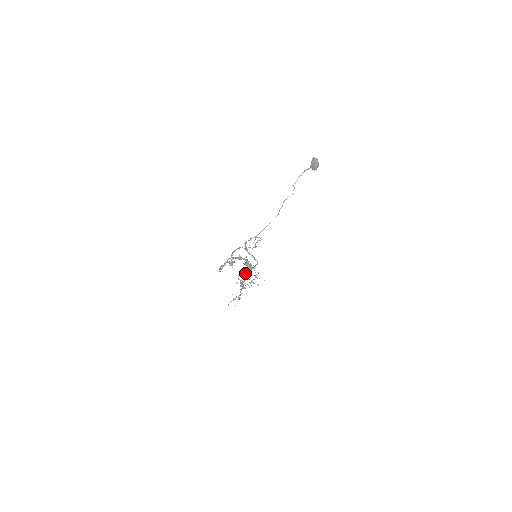
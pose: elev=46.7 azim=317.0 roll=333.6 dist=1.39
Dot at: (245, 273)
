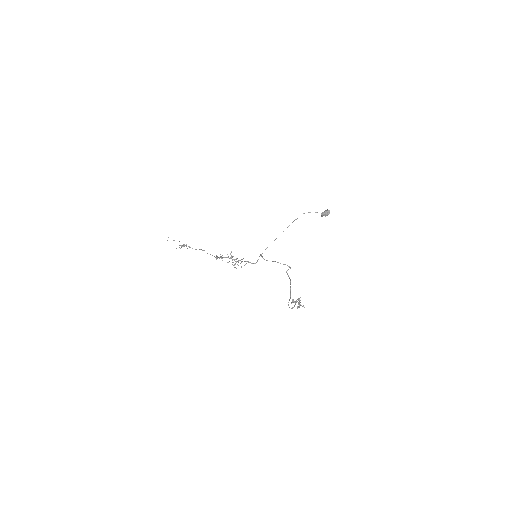
Dot at: occluded
